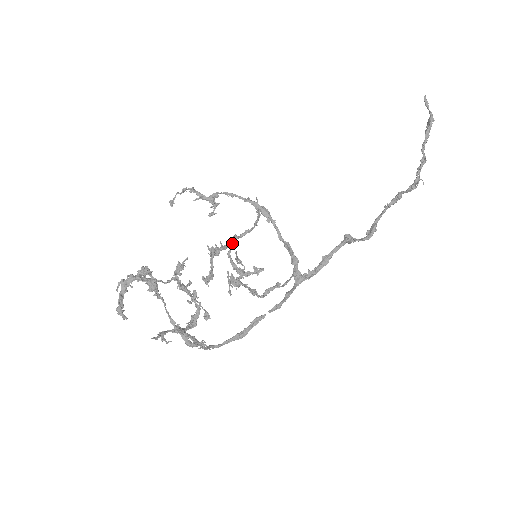
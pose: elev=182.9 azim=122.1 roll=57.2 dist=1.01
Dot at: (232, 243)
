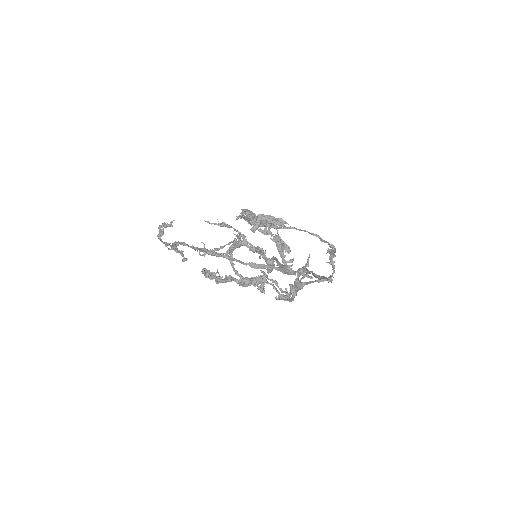
Dot at: (232, 255)
